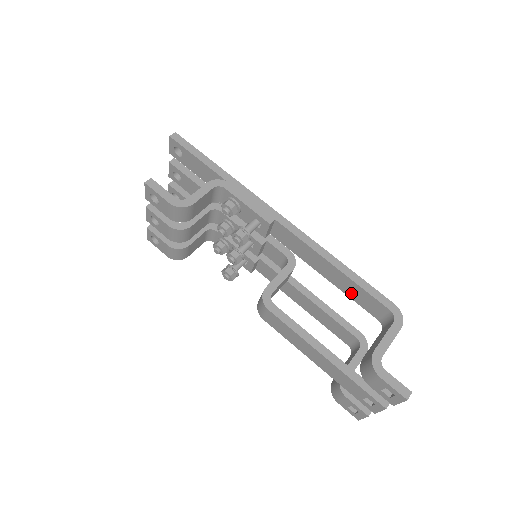
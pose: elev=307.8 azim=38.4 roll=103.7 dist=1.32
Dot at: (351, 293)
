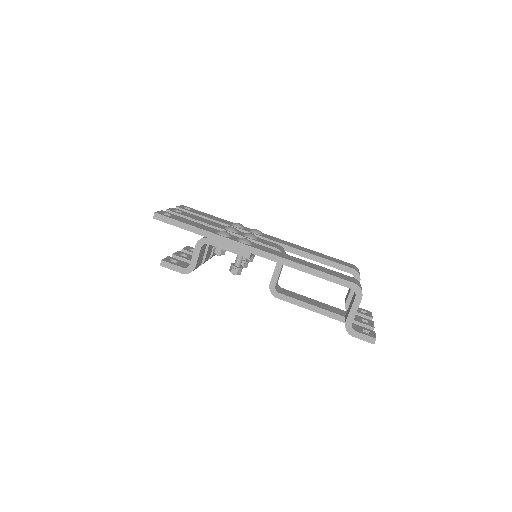
Dot at: occluded
